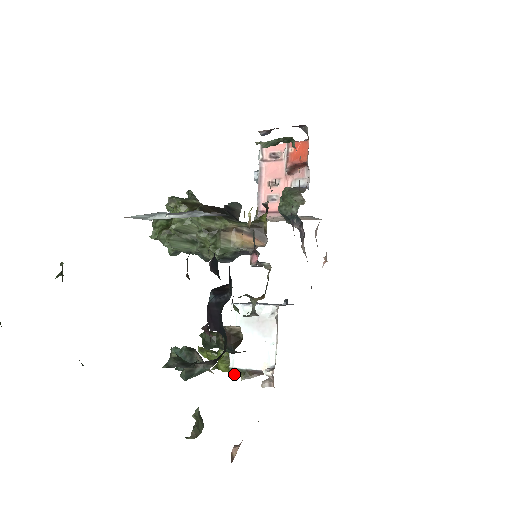
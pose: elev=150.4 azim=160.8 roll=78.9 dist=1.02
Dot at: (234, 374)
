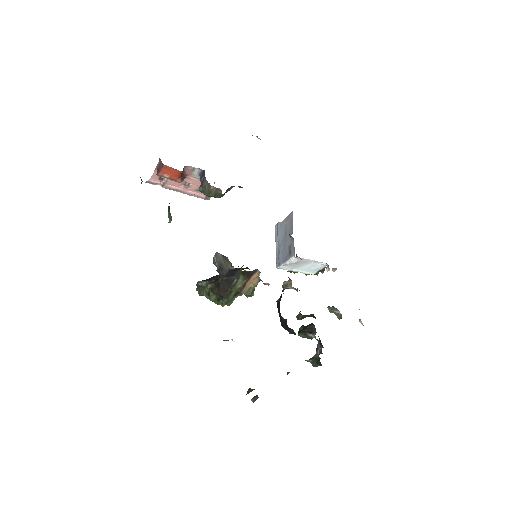
Dot at: (317, 273)
